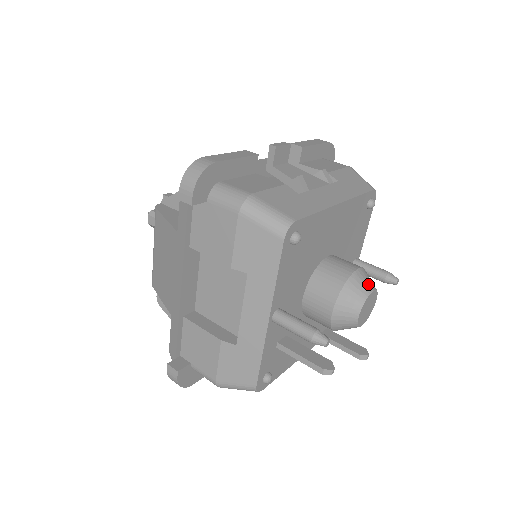
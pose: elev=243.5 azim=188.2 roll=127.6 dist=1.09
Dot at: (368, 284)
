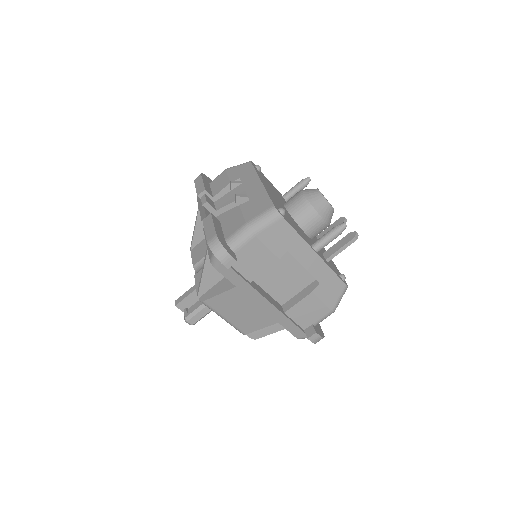
Dot at: (314, 191)
